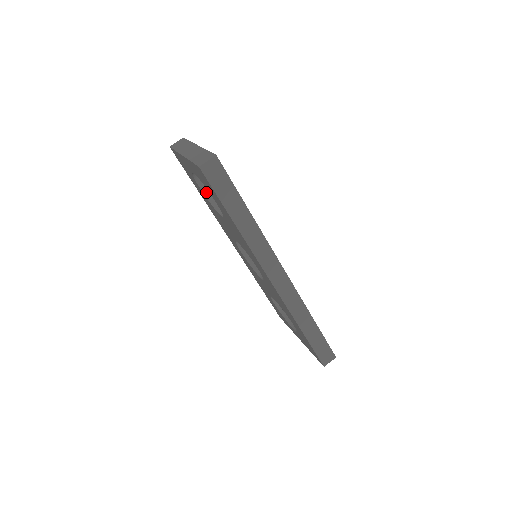
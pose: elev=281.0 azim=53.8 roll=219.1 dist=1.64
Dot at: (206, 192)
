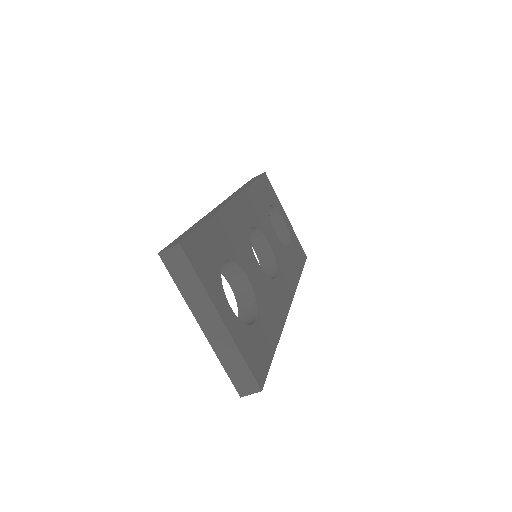
Dot at: occluded
